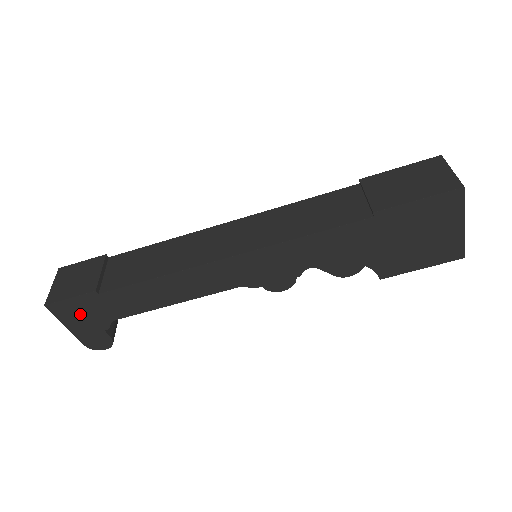
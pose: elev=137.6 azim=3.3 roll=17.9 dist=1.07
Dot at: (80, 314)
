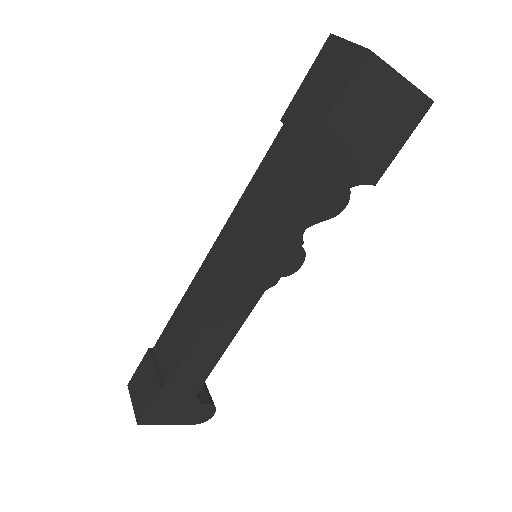
Dot at: (168, 409)
